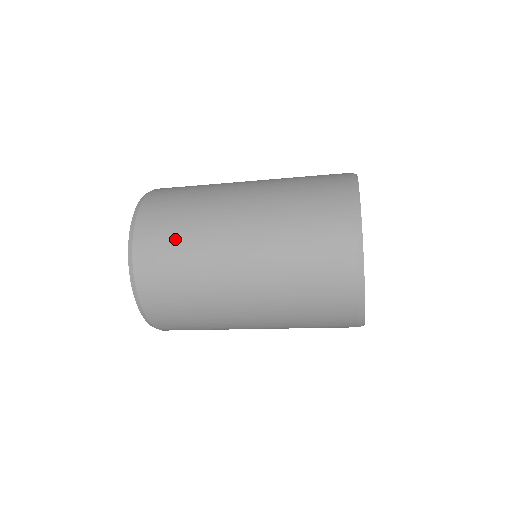
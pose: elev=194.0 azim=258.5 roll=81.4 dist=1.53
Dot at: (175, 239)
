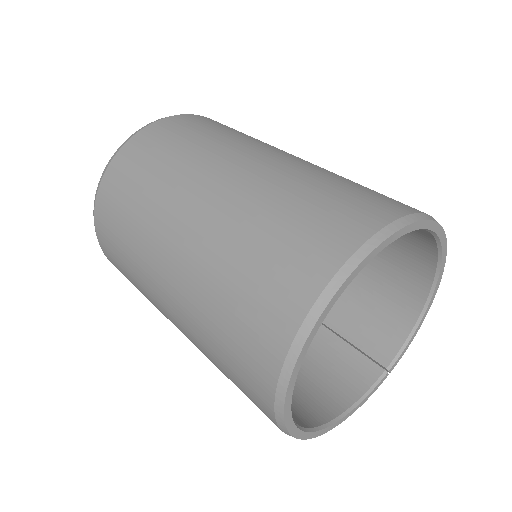
Dot at: (135, 286)
